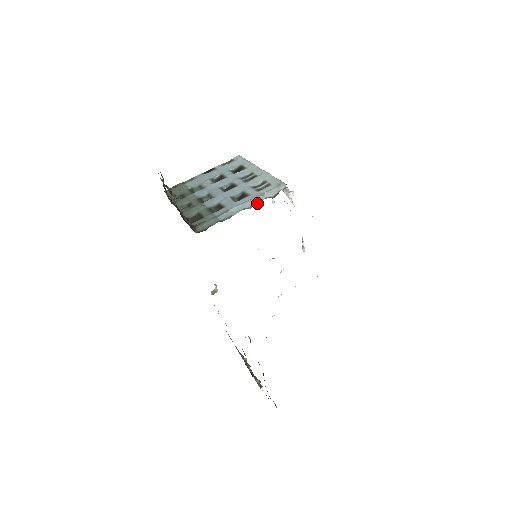
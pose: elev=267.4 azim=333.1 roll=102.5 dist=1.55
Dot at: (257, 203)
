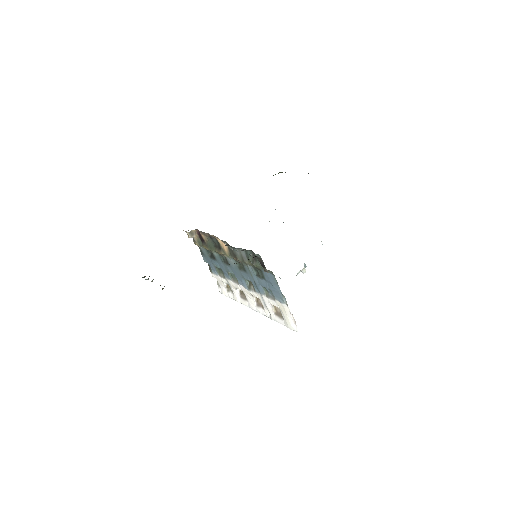
Dot at: occluded
